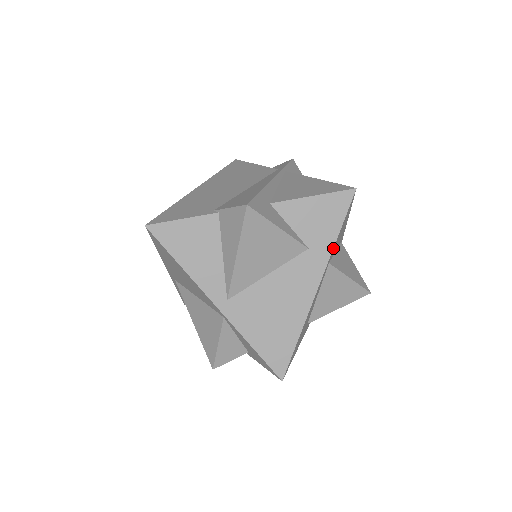
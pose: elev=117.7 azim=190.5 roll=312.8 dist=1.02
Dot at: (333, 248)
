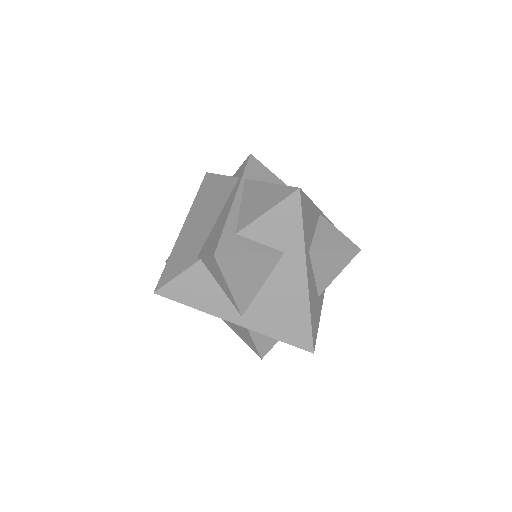
Dot at: (304, 243)
